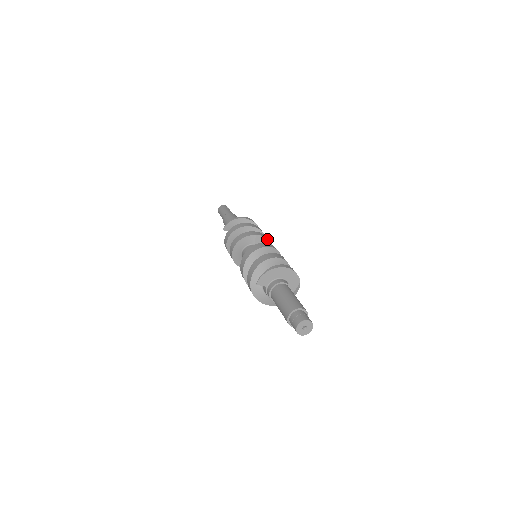
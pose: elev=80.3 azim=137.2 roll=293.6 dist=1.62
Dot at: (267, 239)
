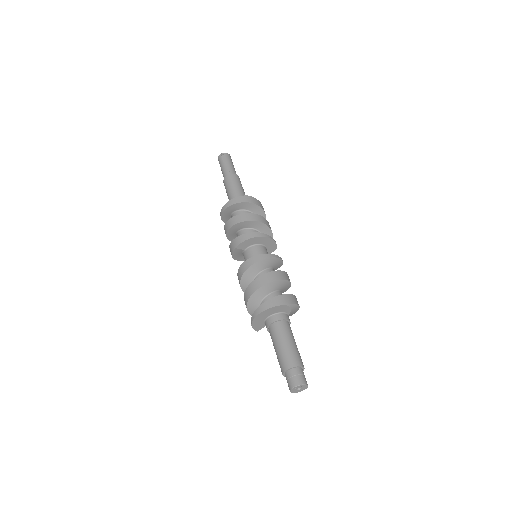
Dot at: (247, 240)
